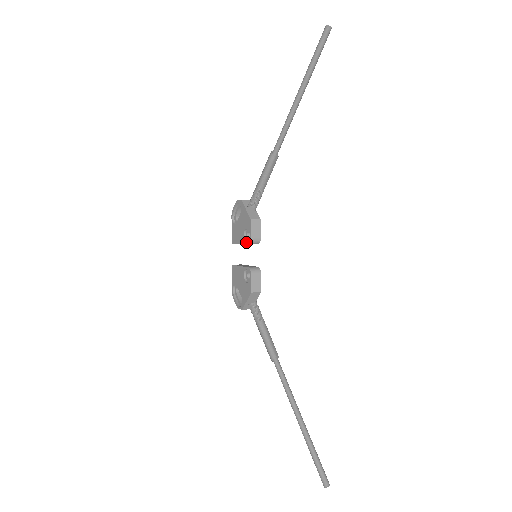
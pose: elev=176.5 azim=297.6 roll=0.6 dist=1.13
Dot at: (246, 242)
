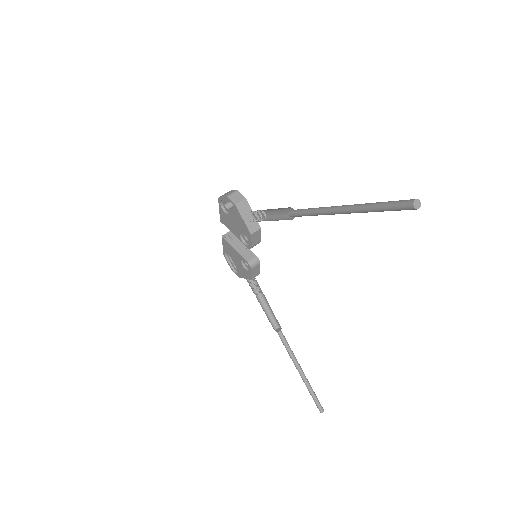
Dot at: (244, 244)
